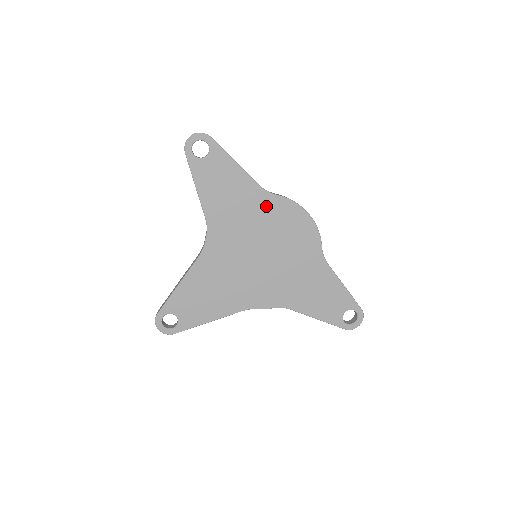
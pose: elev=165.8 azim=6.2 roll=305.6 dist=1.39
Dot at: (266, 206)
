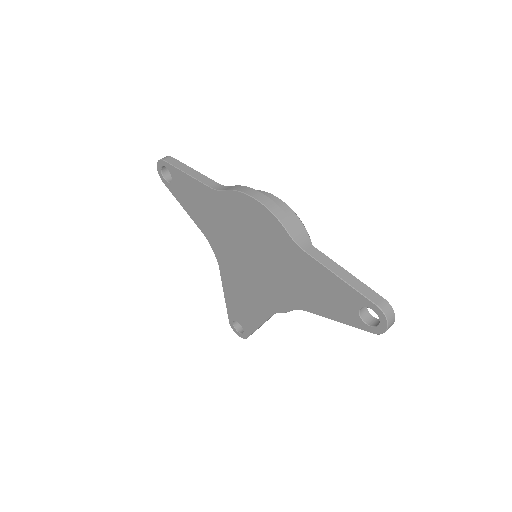
Dot at: (225, 205)
